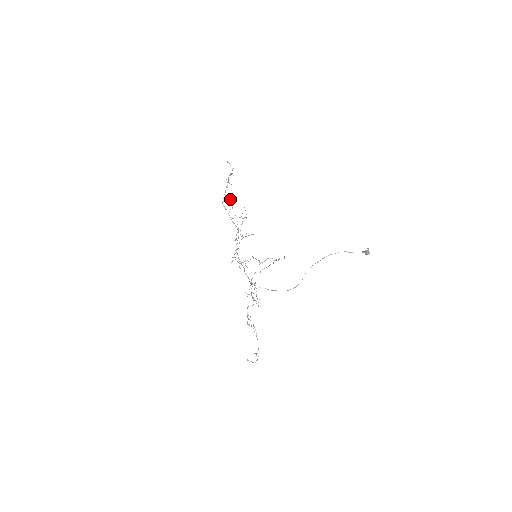
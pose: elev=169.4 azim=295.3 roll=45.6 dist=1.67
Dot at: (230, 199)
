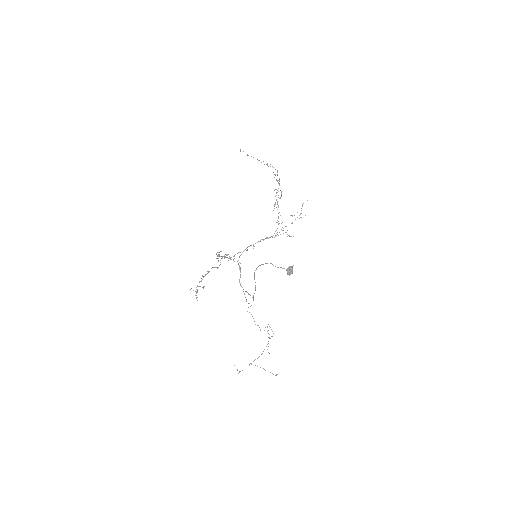
Dot at: (281, 194)
